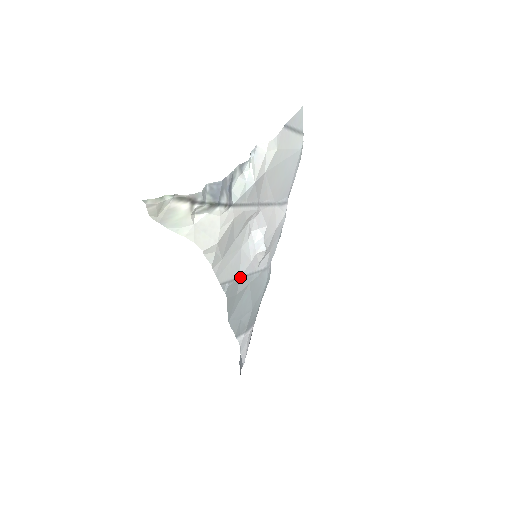
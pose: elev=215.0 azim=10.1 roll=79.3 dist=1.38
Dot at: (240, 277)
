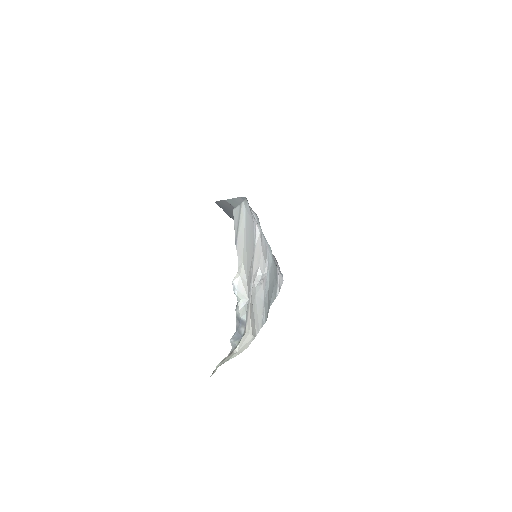
Dot at: (264, 299)
